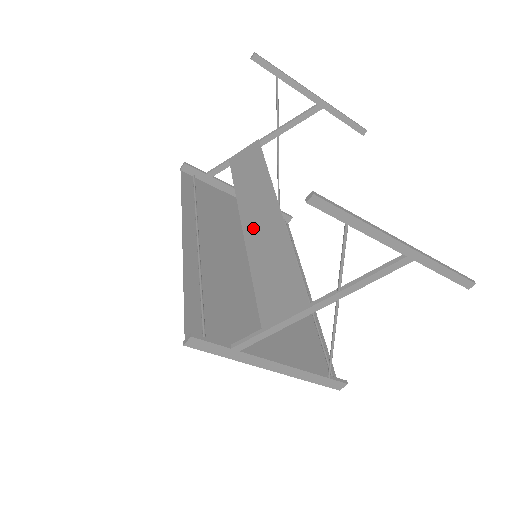
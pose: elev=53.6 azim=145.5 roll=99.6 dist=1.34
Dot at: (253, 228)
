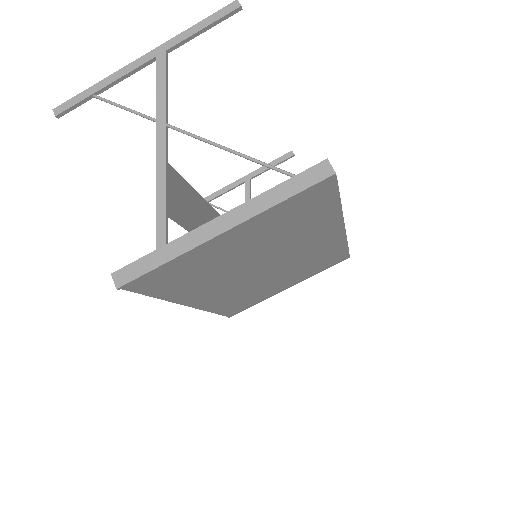
Dot at: occluded
